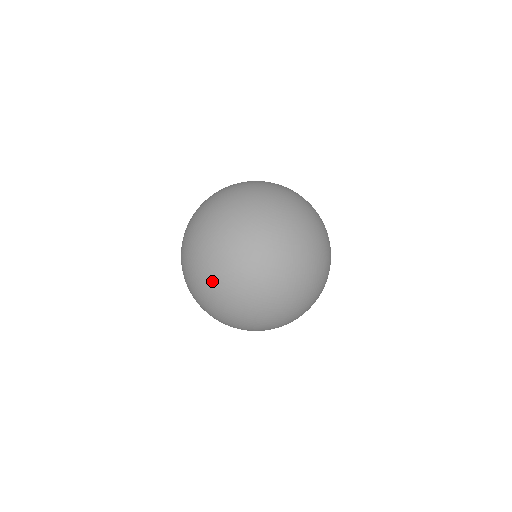
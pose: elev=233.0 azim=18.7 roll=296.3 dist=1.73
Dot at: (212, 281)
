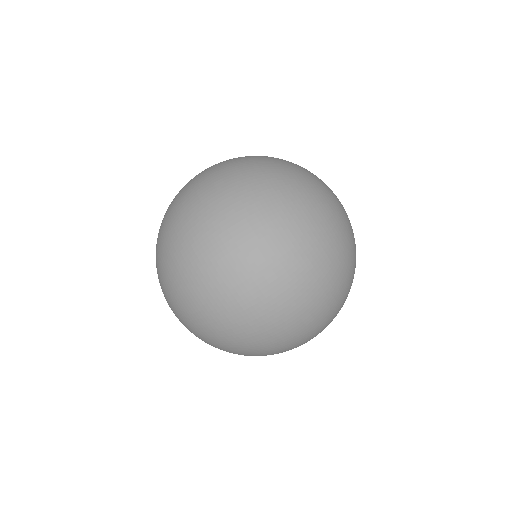
Dot at: (206, 173)
